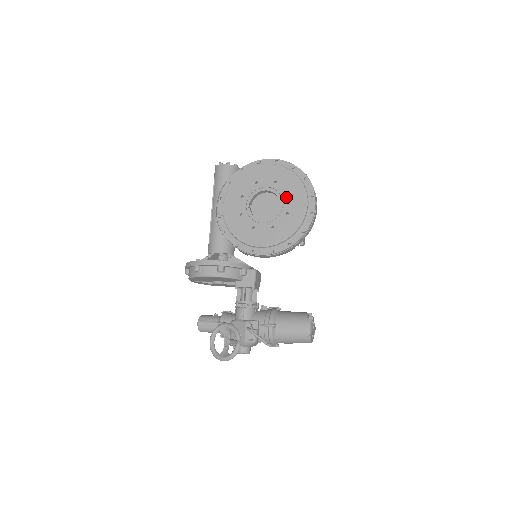
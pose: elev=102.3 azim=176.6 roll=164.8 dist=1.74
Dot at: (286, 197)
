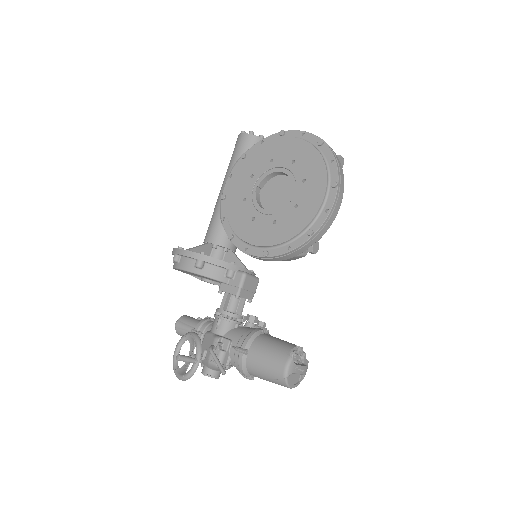
Dot at: (301, 184)
